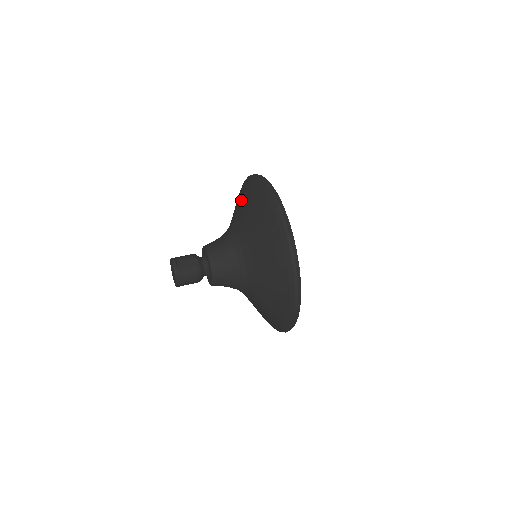
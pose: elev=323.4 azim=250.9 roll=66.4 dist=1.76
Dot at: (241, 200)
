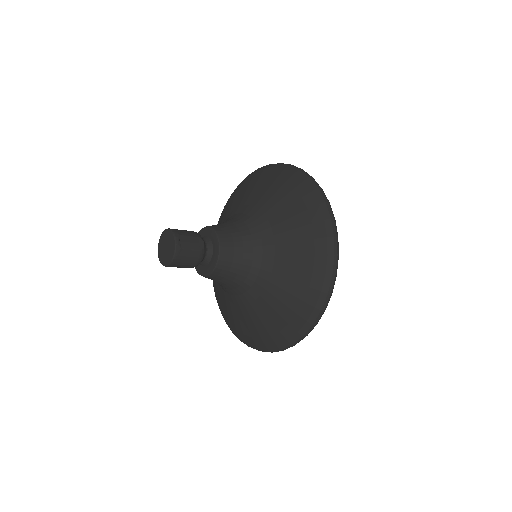
Dot at: (268, 188)
